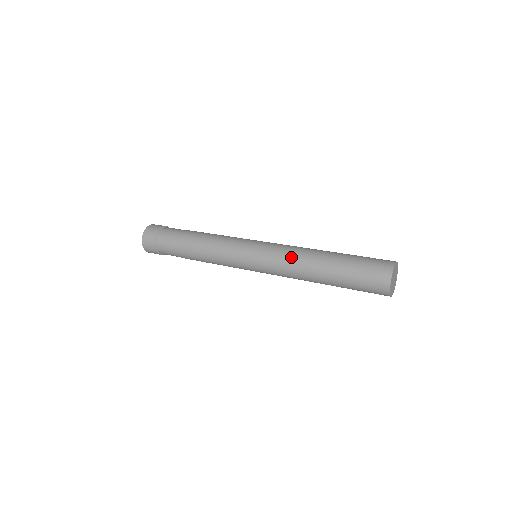
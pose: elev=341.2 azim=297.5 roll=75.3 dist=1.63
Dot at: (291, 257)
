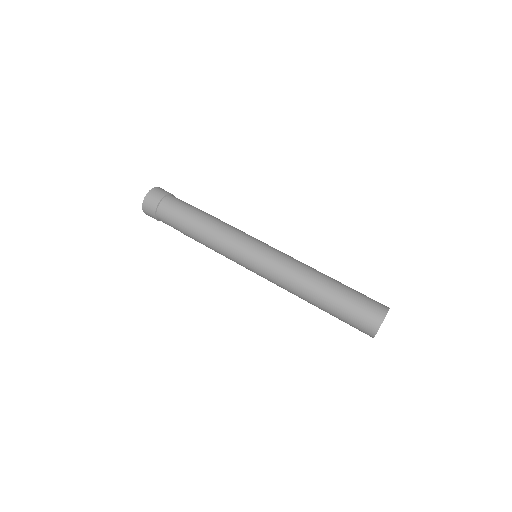
Dot at: (287, 281)
